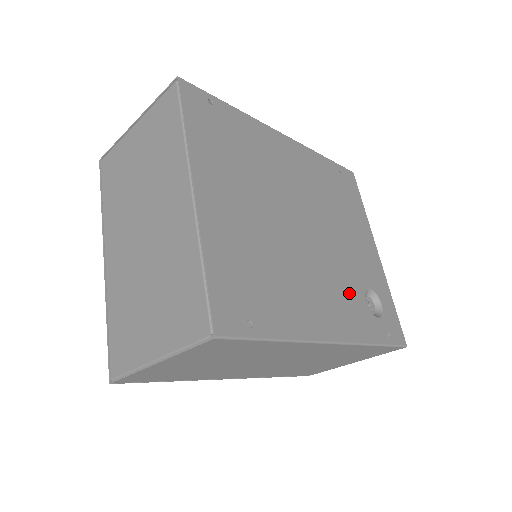
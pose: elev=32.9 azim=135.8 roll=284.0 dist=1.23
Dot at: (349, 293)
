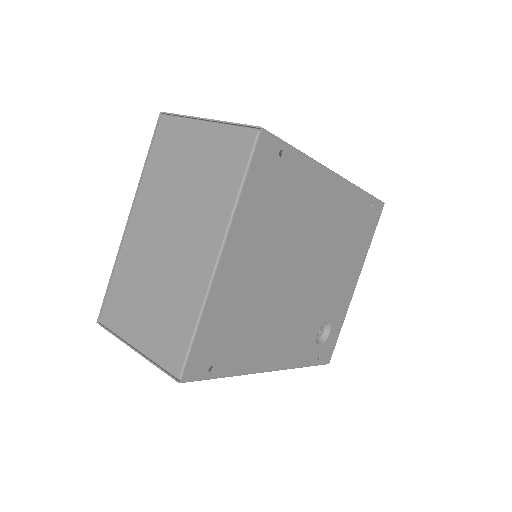
Dot at: (307, 328)
